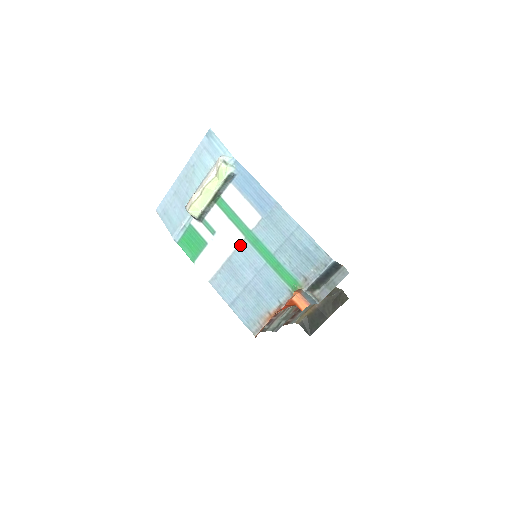
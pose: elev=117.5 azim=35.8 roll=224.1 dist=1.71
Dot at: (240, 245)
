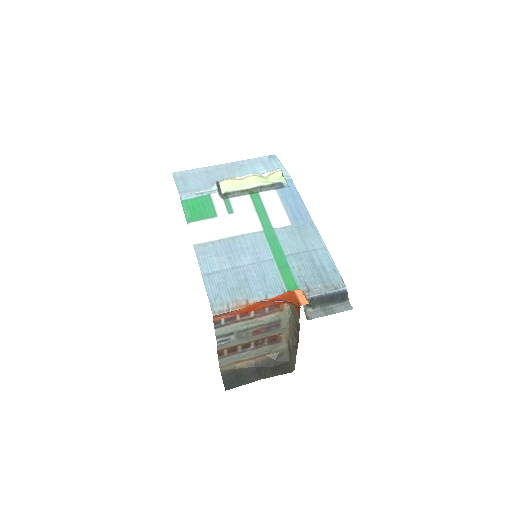
Dot at: (254, 233)
